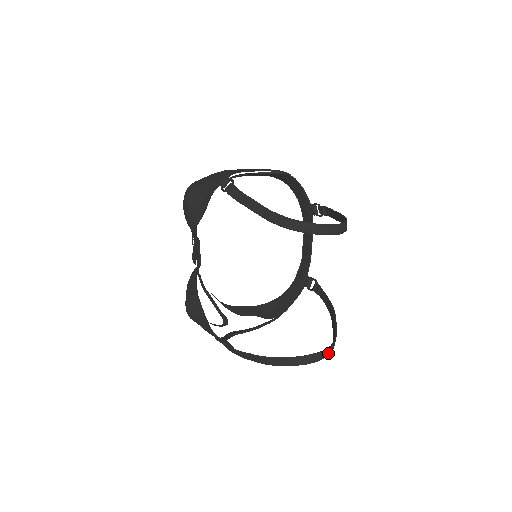
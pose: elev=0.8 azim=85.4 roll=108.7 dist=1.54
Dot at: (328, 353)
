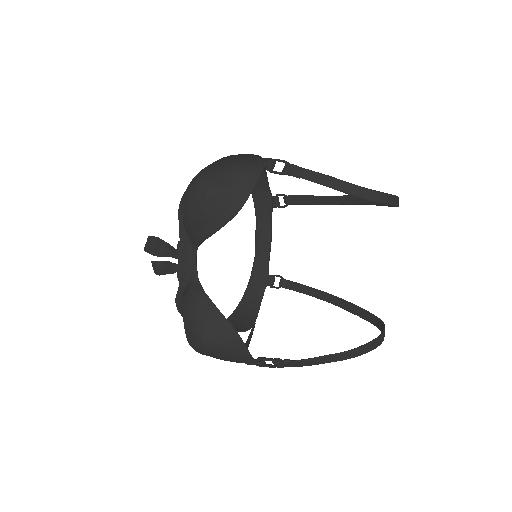
Dot at: (382, 328)
